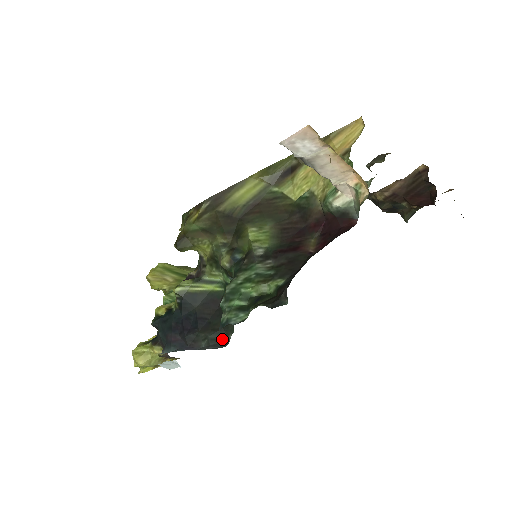
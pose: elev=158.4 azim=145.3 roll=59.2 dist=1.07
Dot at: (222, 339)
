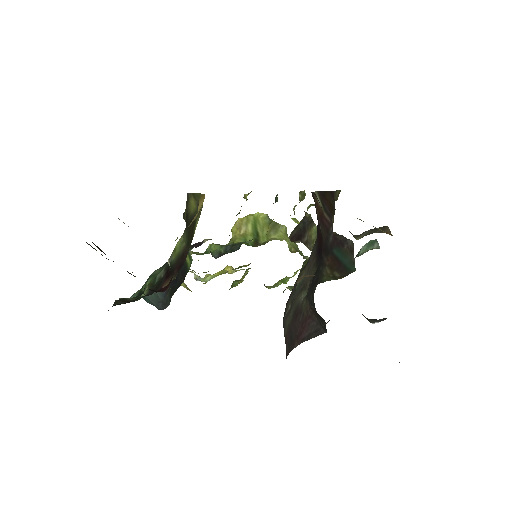
Dot at: (168, 303)
